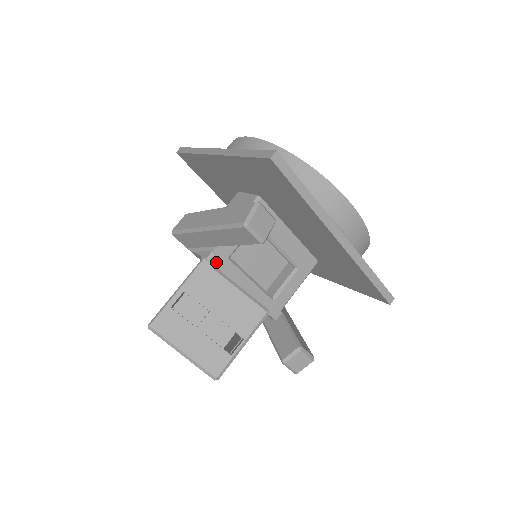
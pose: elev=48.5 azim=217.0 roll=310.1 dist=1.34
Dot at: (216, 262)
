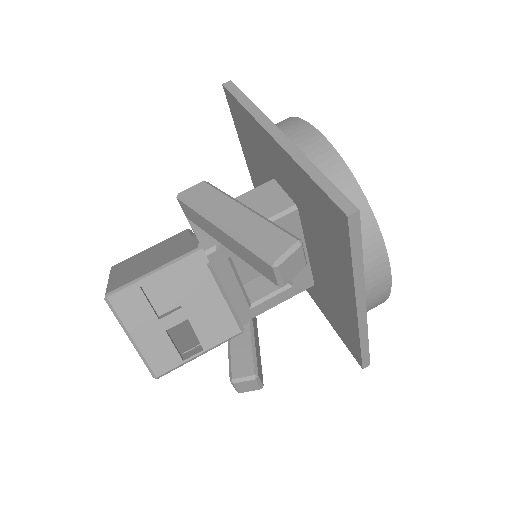
Dot at: (213, 258)
